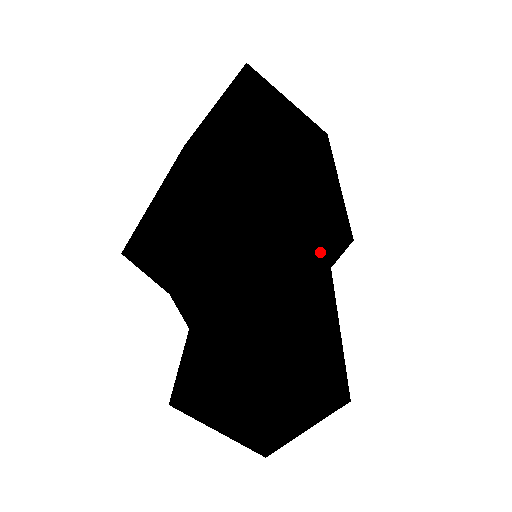
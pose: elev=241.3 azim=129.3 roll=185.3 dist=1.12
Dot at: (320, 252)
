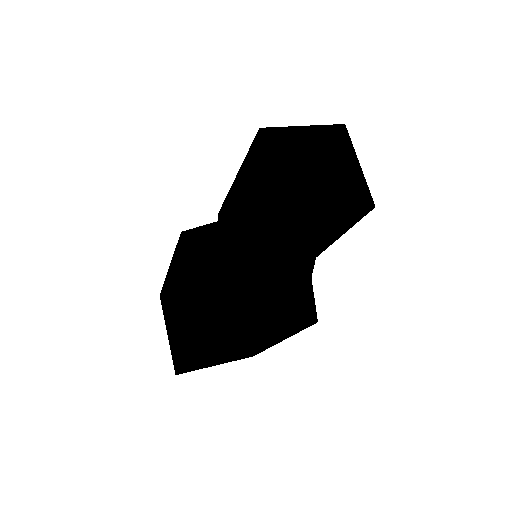
Dot at: (357, 201)
